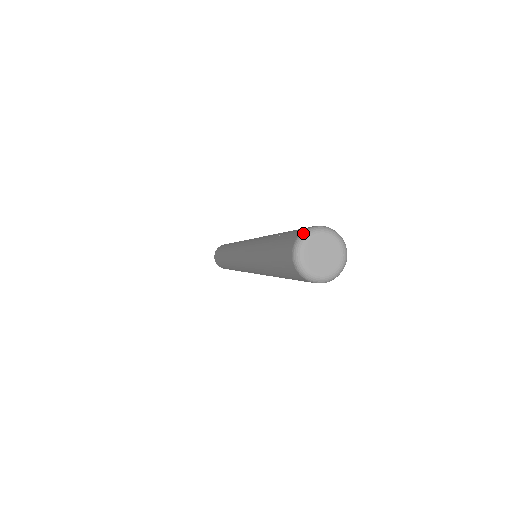
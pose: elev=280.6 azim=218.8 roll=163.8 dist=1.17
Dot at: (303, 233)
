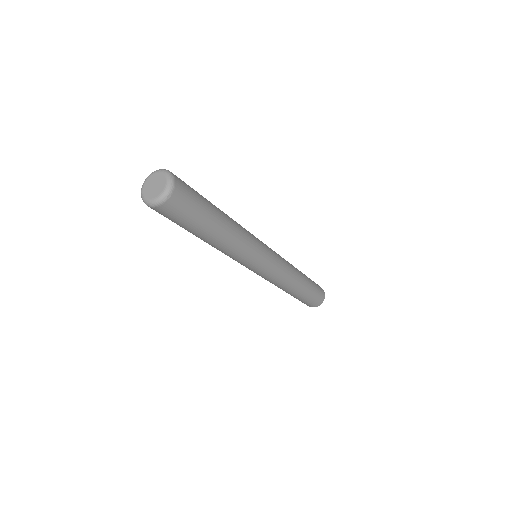
Dot at: (146, 179)
